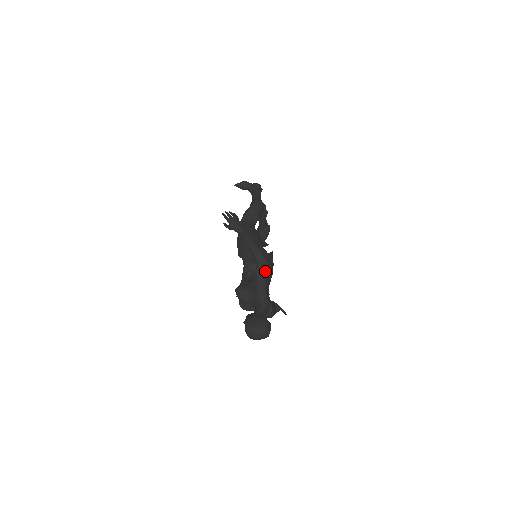
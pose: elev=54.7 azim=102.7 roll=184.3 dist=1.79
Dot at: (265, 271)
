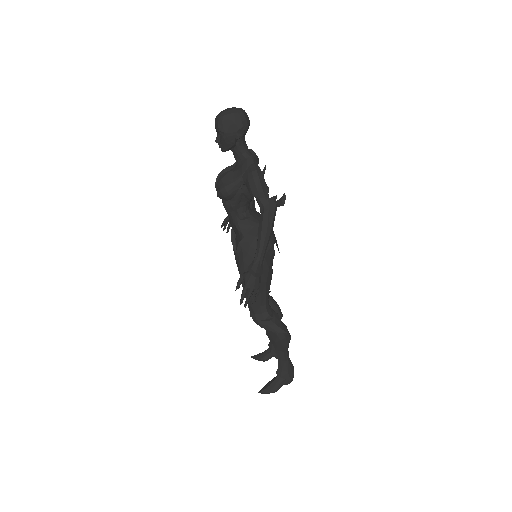
Dot at: occluded
